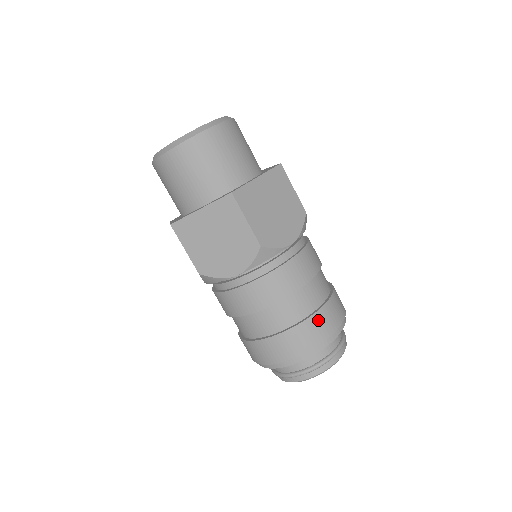
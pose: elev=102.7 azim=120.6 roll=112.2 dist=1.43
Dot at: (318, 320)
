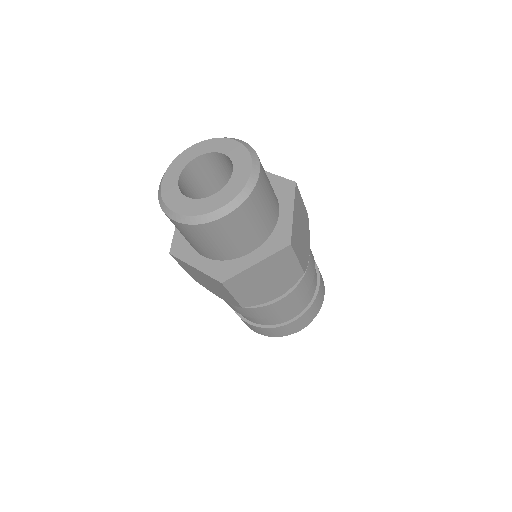
Dot at: (320, 294)
